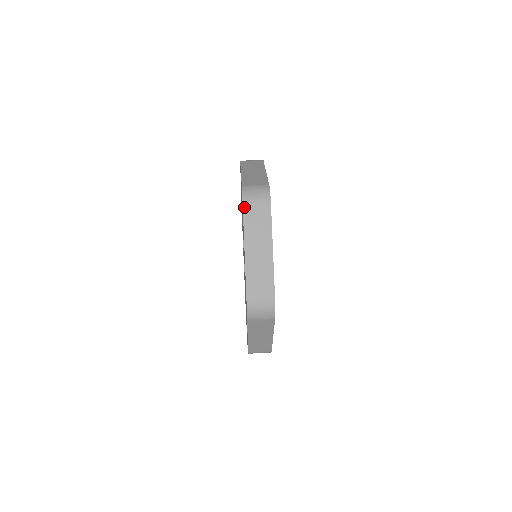
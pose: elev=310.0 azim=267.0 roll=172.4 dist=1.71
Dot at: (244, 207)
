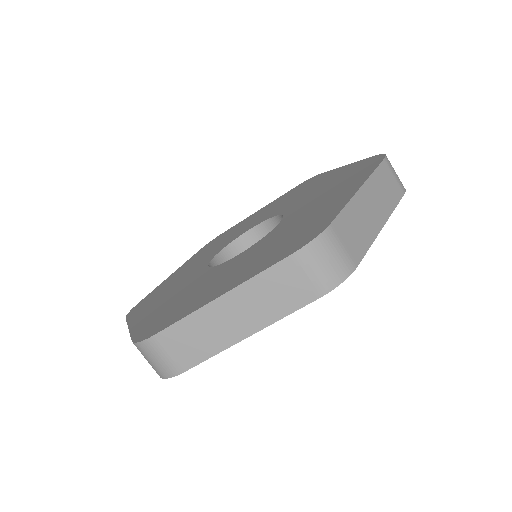
Dot at: (292, 257)
